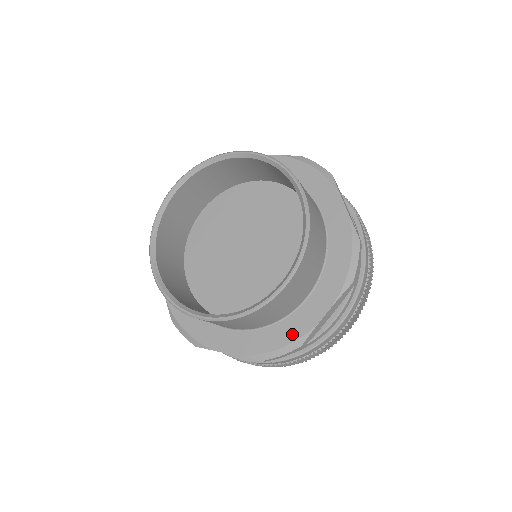
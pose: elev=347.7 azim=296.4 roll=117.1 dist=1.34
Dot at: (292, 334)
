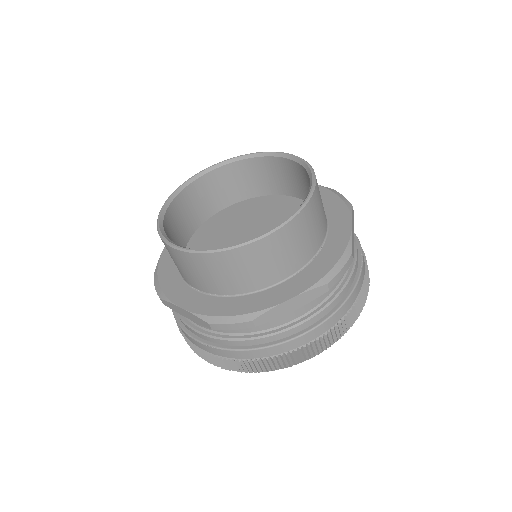
Dot at: (249, 307)
